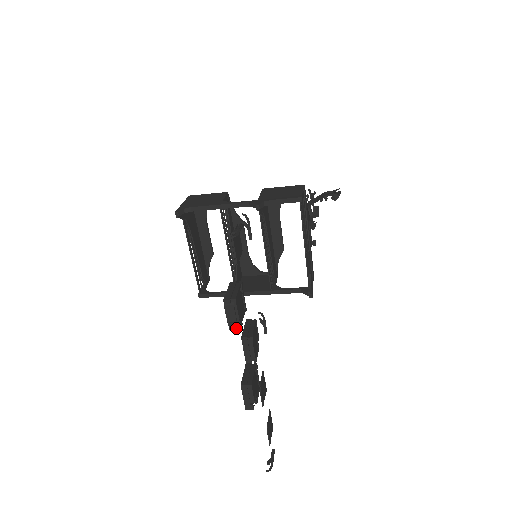
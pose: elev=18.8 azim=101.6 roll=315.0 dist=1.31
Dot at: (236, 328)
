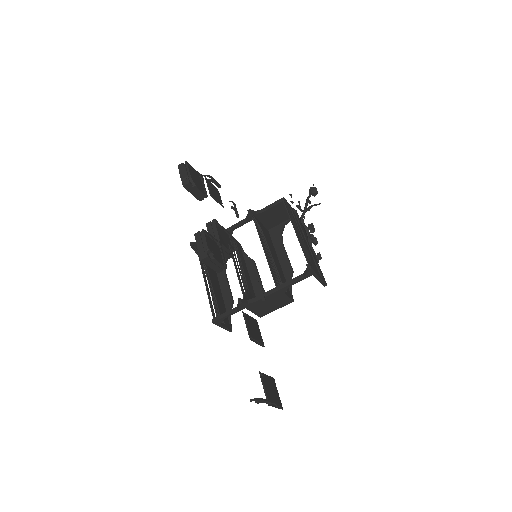
Dot at: (188, 182)
